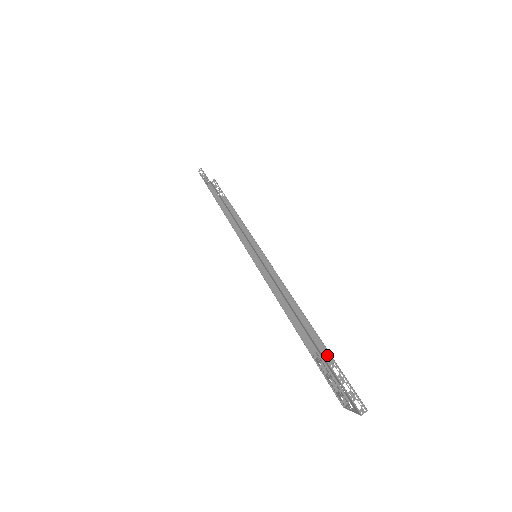
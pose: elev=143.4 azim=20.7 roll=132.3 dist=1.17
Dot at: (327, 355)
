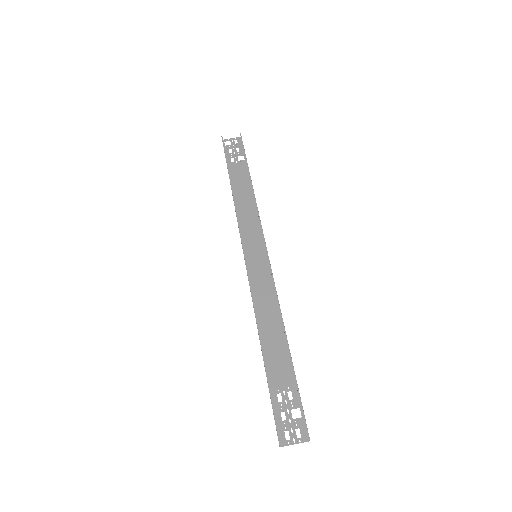
Dot at: (295, 375)
